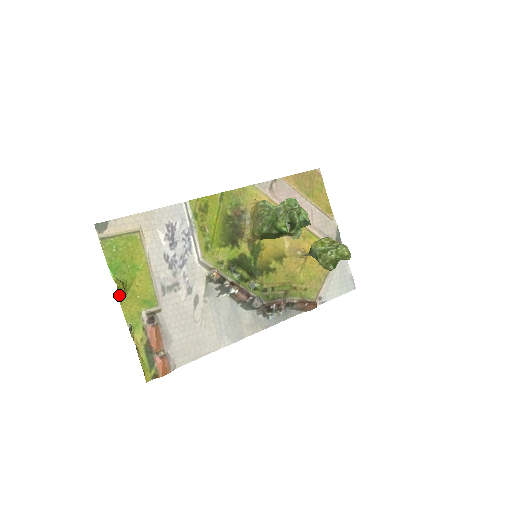
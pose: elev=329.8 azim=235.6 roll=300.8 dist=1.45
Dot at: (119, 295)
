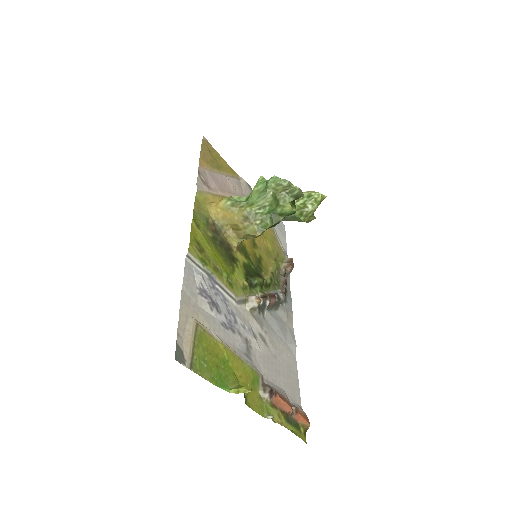
Dot at: occluded
